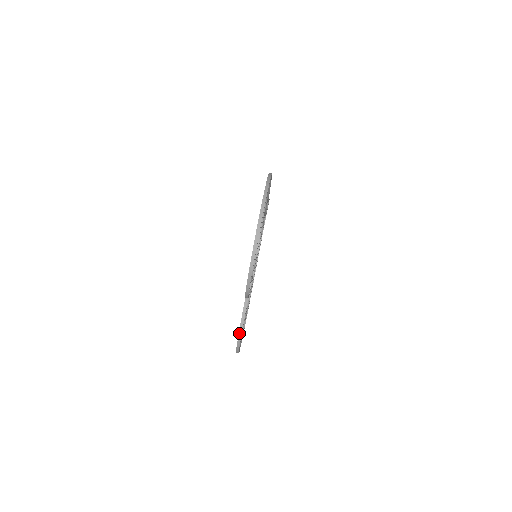
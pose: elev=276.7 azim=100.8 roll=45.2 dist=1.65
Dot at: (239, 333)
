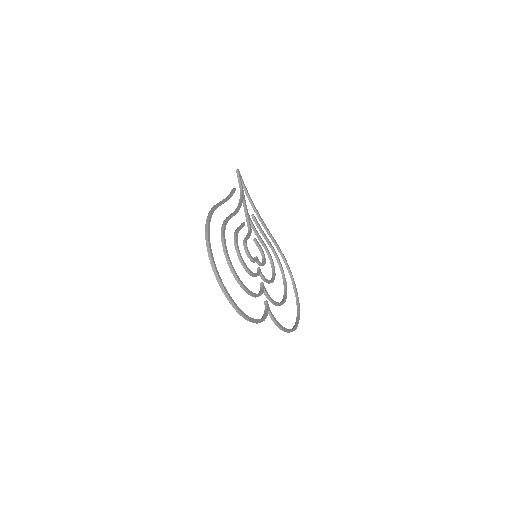
Dot at: occluded
